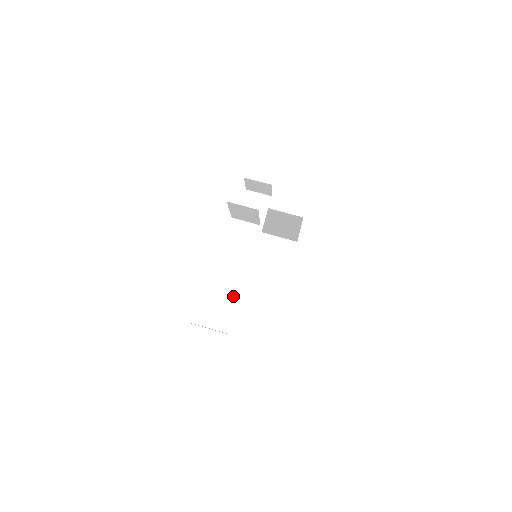
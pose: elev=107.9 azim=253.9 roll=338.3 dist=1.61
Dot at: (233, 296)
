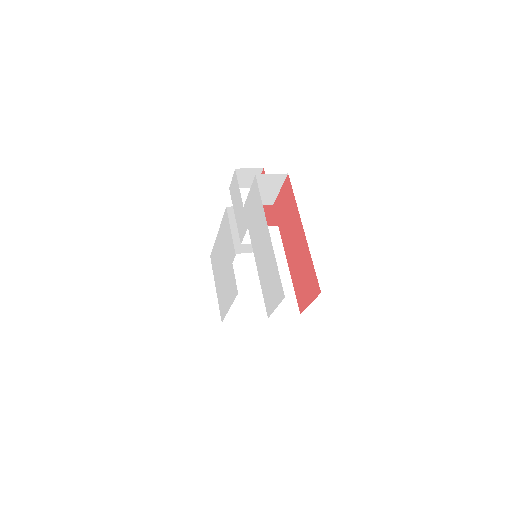
Dot at: (285, 277)
